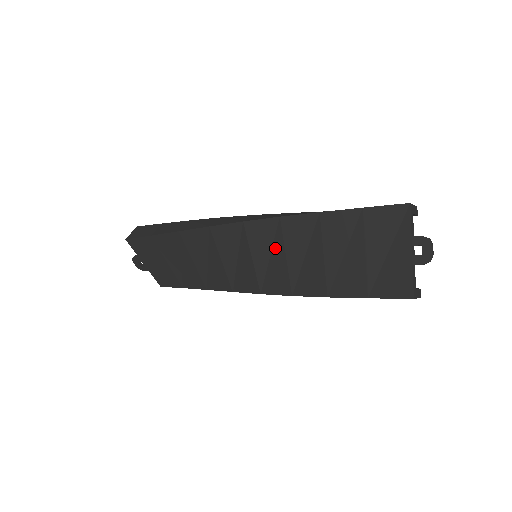
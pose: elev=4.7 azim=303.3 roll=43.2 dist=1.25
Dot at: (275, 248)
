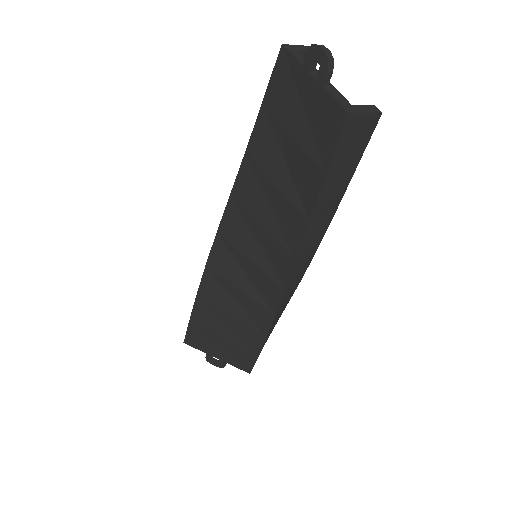
Dot at: (252, 228)
